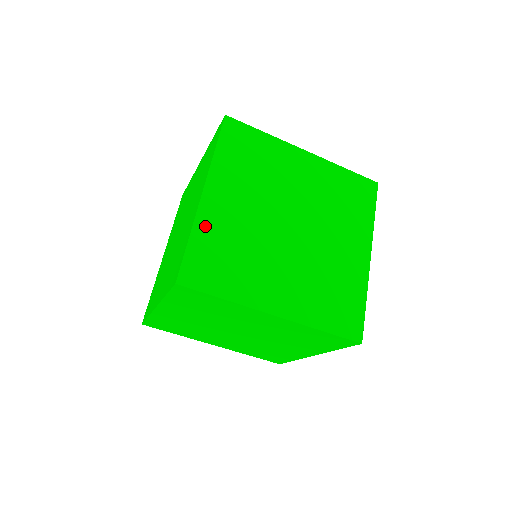
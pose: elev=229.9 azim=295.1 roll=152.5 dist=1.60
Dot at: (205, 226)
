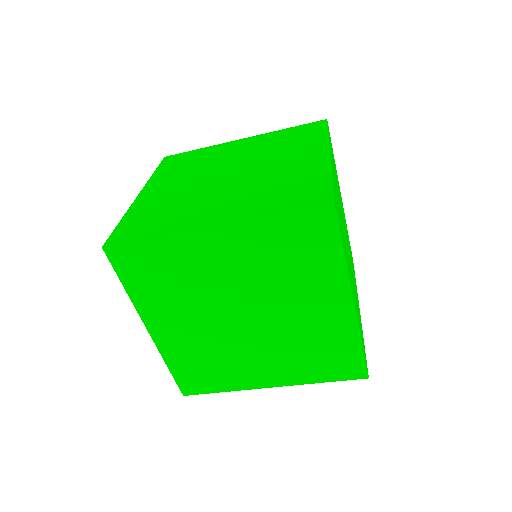
Dot at: (138, 208)
